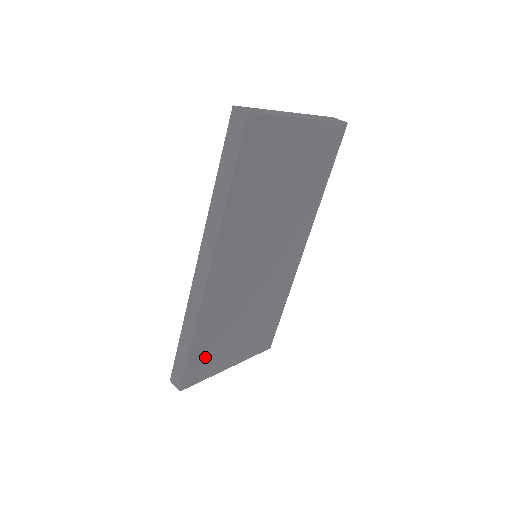
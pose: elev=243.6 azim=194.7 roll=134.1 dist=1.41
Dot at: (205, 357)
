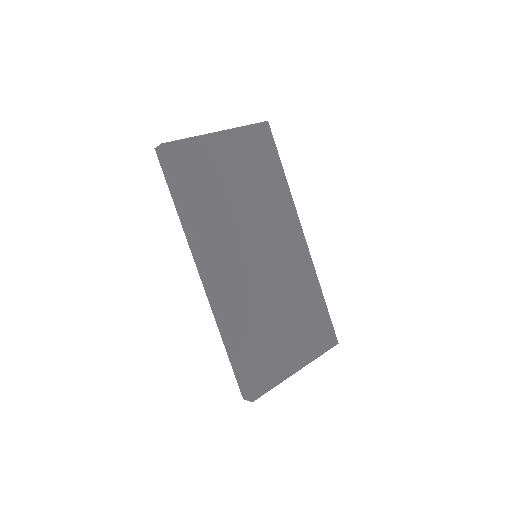
Dot at: (259, 362)
